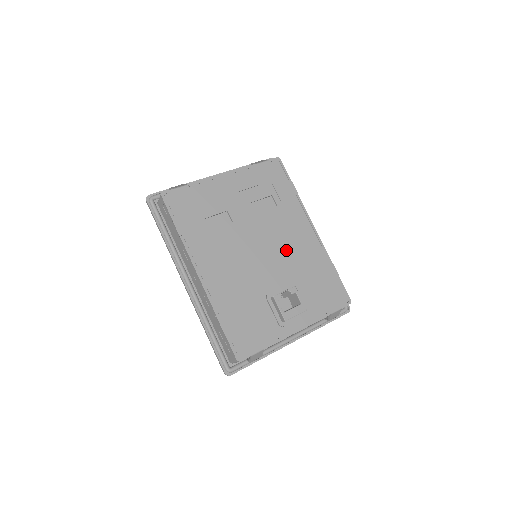
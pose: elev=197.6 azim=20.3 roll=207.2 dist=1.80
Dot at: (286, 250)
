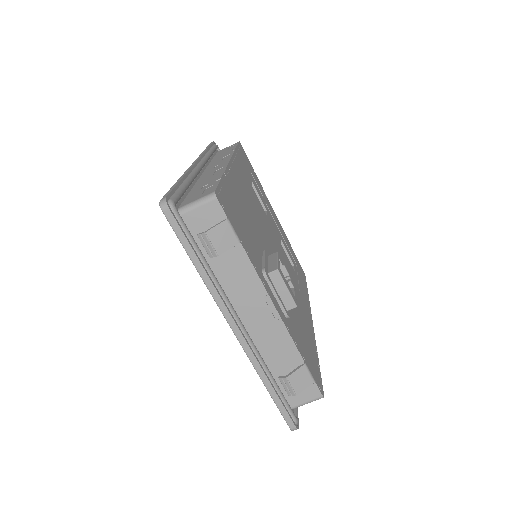
Dot at: occluded
